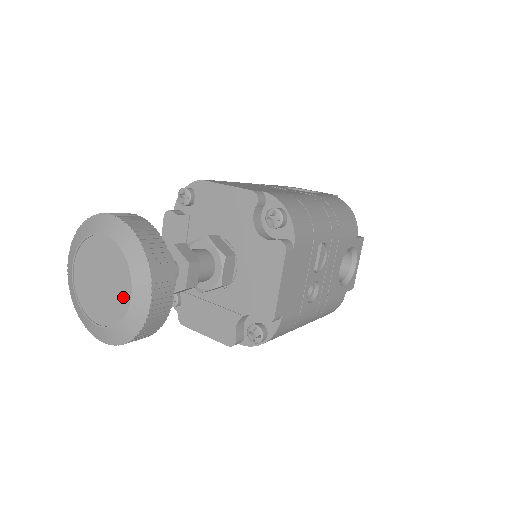
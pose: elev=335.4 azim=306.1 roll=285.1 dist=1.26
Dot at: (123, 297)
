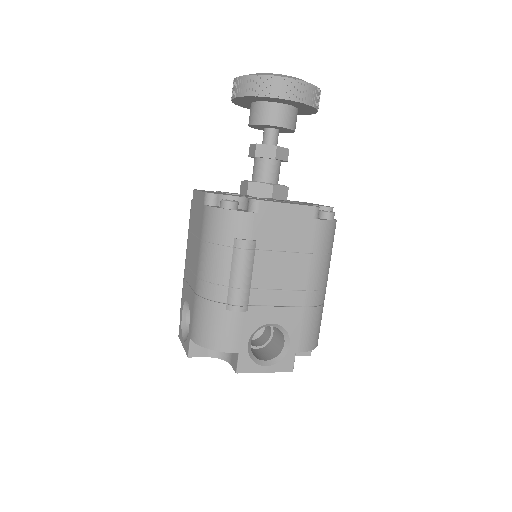
Dot at: occluded
